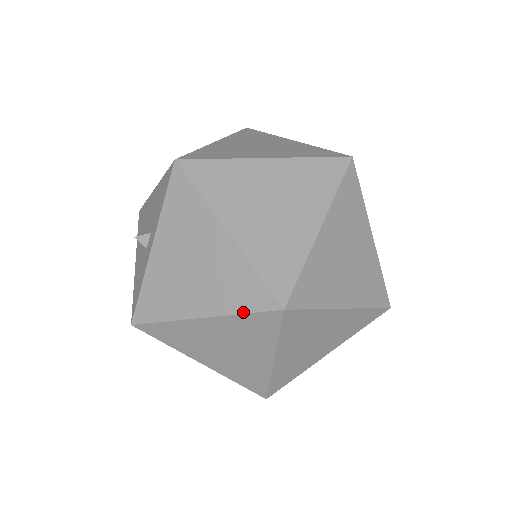
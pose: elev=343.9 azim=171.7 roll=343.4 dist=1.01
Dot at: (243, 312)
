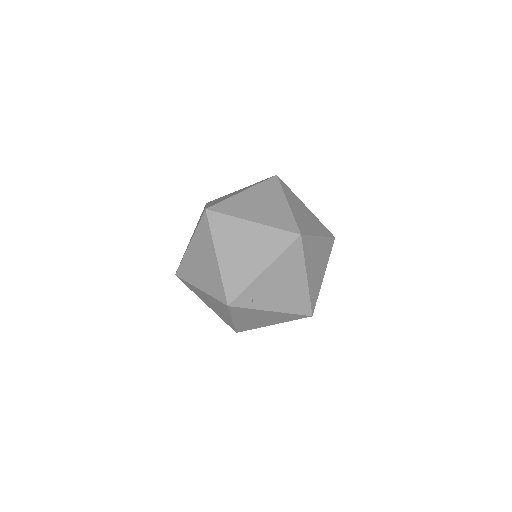
Dot at: (198, 225)
